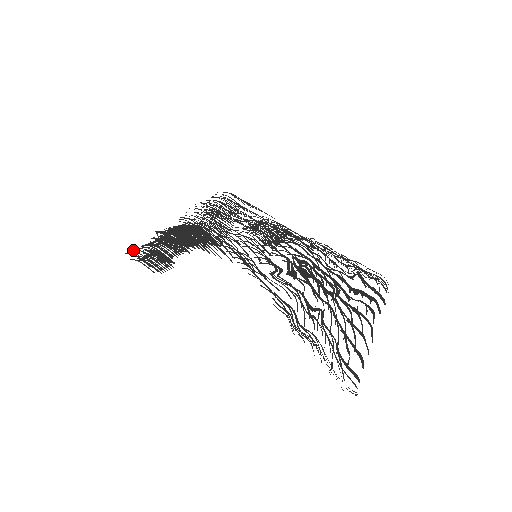
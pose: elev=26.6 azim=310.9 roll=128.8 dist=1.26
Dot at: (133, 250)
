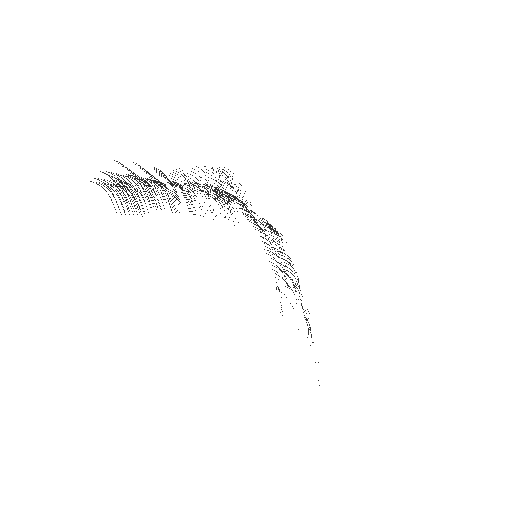
Dot at: (116, 173)
